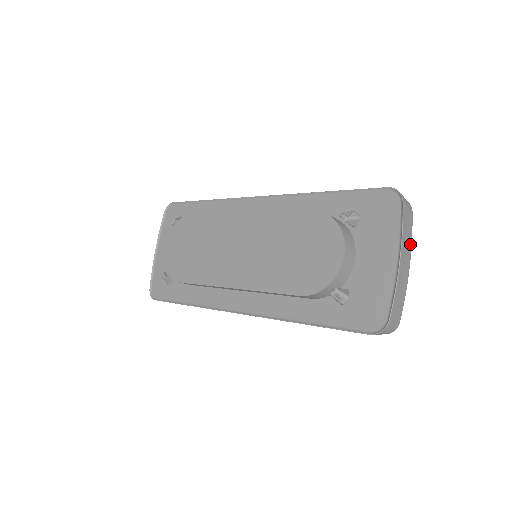
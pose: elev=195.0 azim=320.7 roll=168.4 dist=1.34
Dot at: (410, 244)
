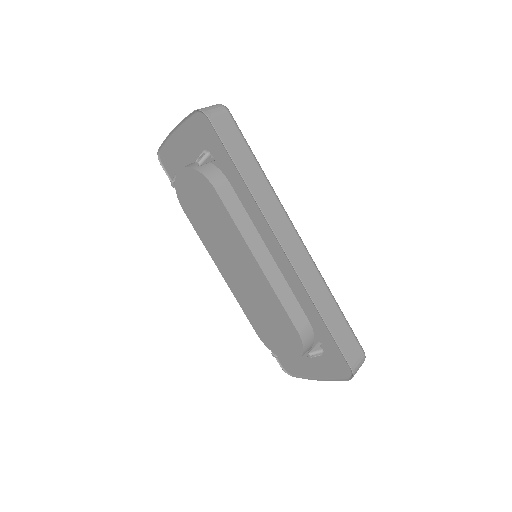
Dot at: occluded
